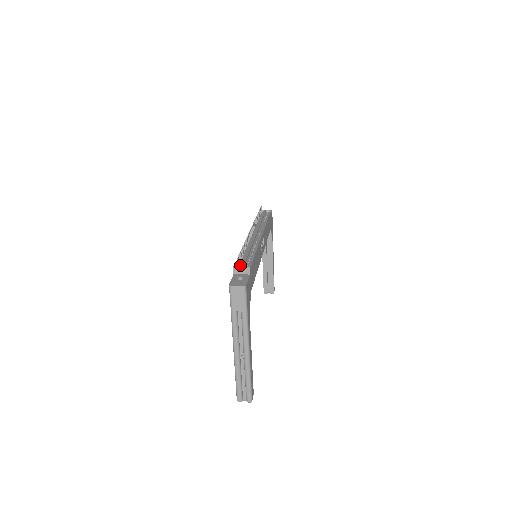
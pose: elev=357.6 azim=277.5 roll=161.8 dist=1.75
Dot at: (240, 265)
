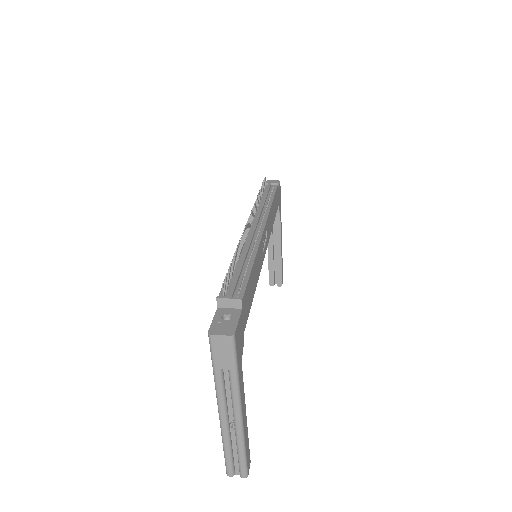
Dot at: (228, 292)
